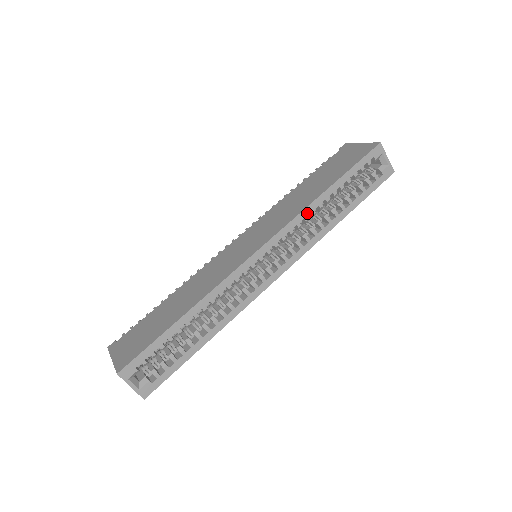
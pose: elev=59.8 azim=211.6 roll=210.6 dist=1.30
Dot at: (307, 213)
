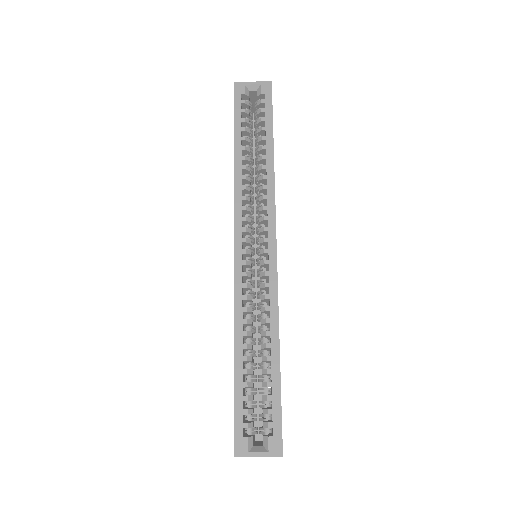
Dot at: (239, 184)
